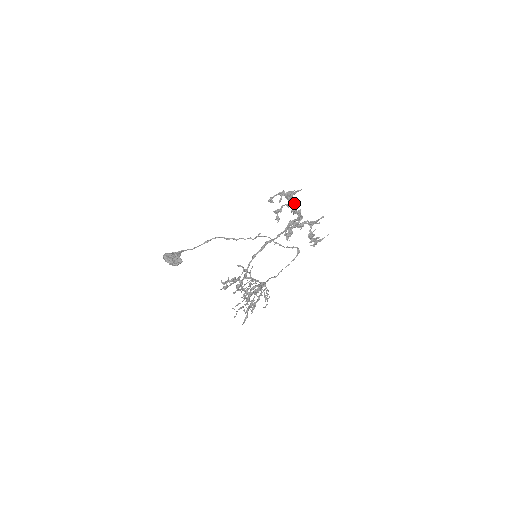
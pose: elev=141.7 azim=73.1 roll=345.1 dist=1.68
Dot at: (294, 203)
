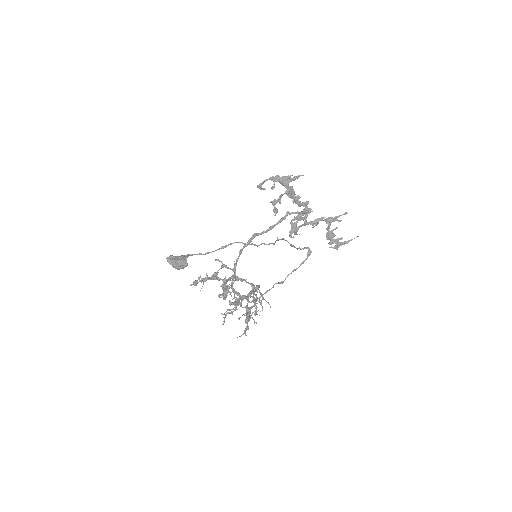
Dot at: (293, 191)
